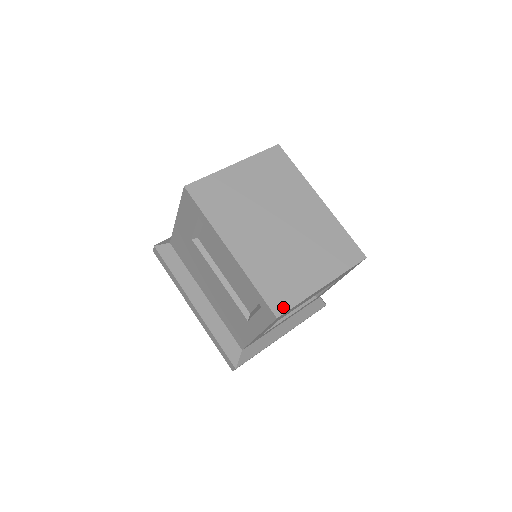
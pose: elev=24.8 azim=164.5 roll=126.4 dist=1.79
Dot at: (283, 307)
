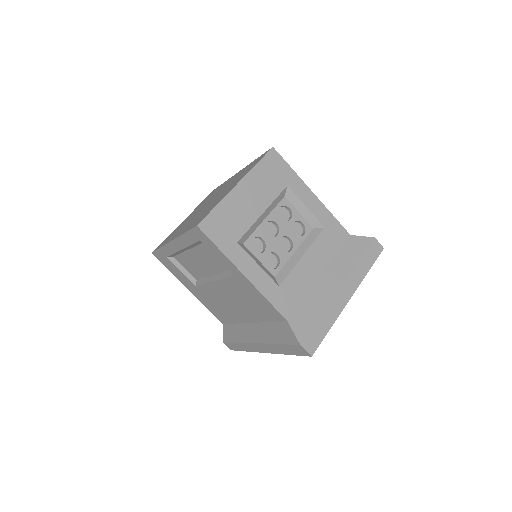
Dot at: occluded
